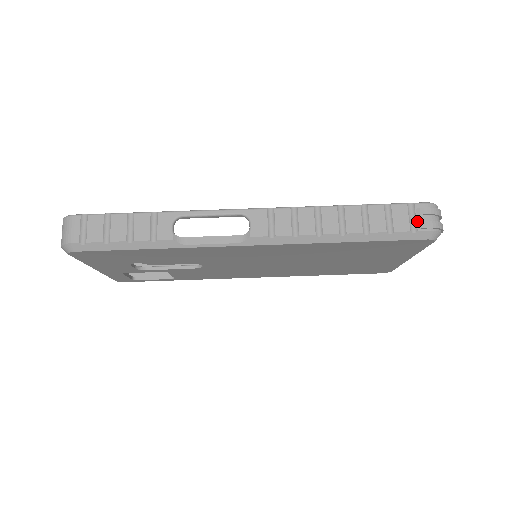
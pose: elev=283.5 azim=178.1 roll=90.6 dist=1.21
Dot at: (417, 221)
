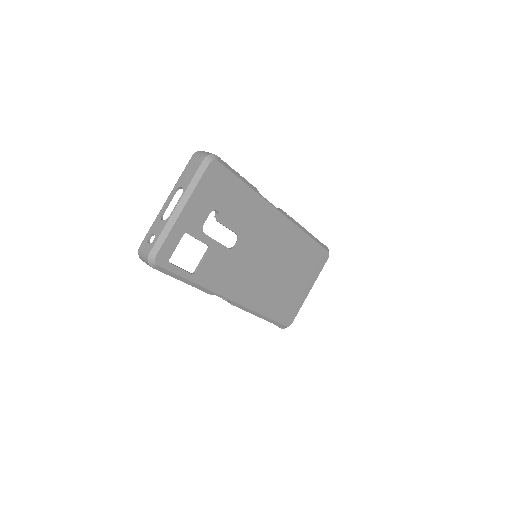
Dot at: occluded
